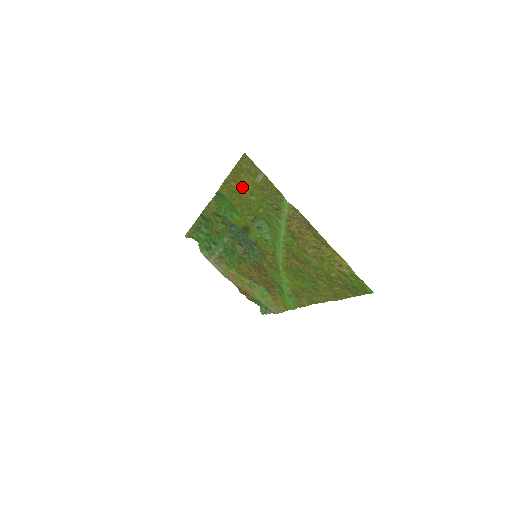
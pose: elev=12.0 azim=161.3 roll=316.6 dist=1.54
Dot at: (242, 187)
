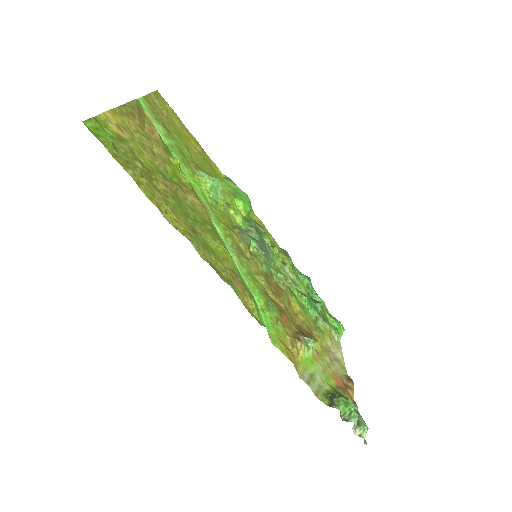
Dot at: (188, 139)
